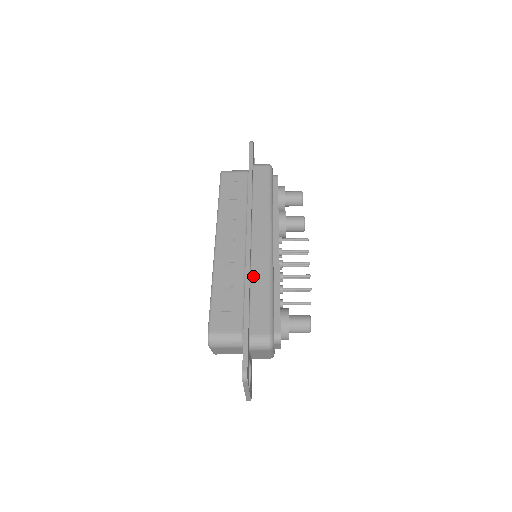
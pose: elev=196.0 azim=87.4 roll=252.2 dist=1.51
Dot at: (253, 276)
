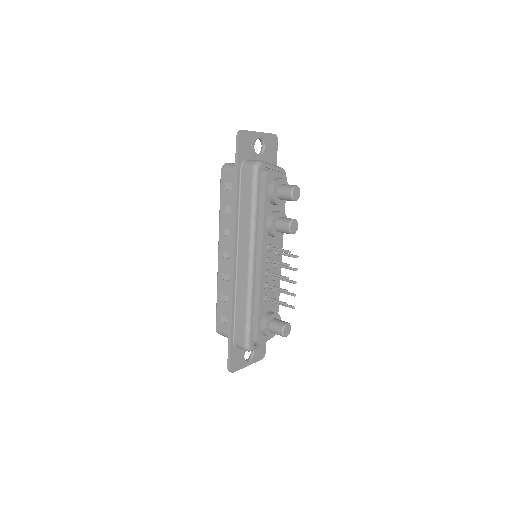
Dot at: (237, 294)
